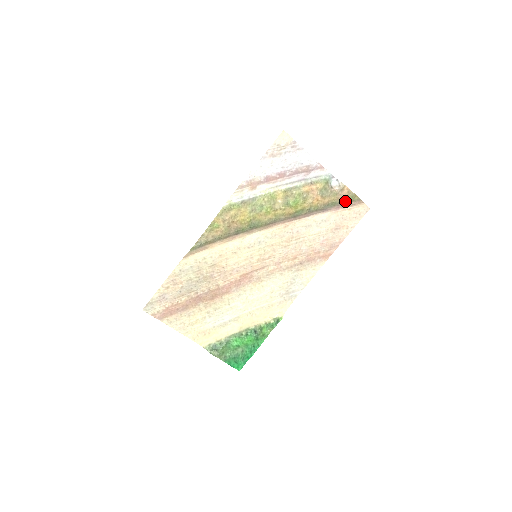
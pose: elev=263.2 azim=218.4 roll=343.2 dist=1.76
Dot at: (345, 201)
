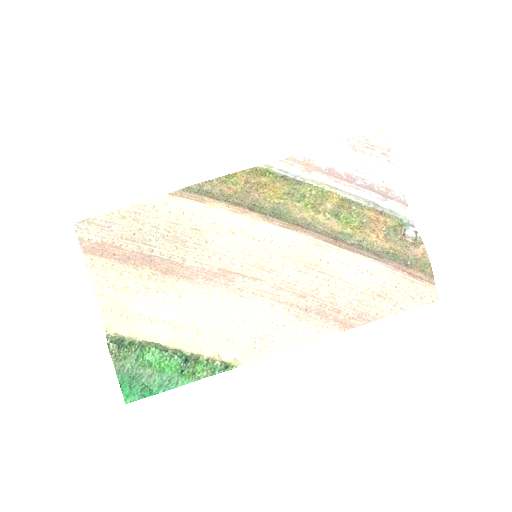
Dot at: (412, 264)
